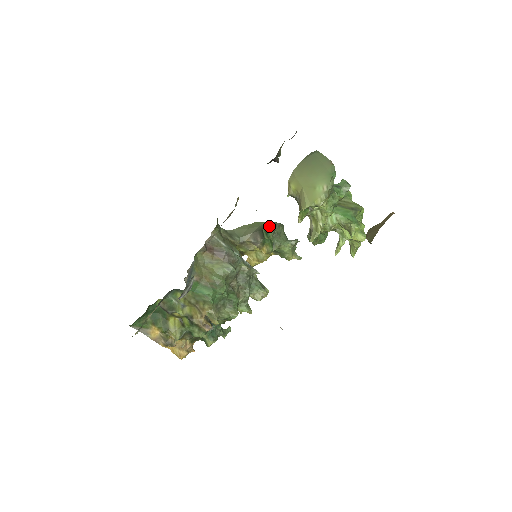
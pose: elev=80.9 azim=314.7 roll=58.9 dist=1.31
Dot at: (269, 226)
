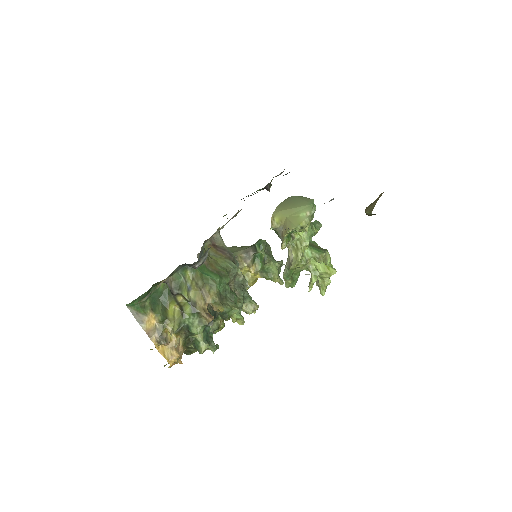
Dot at: (262, 241)
